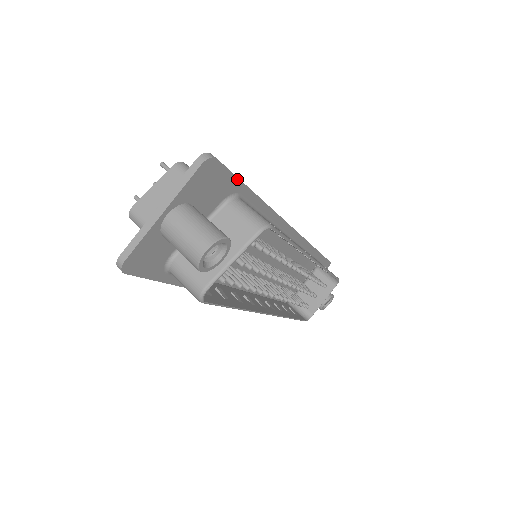
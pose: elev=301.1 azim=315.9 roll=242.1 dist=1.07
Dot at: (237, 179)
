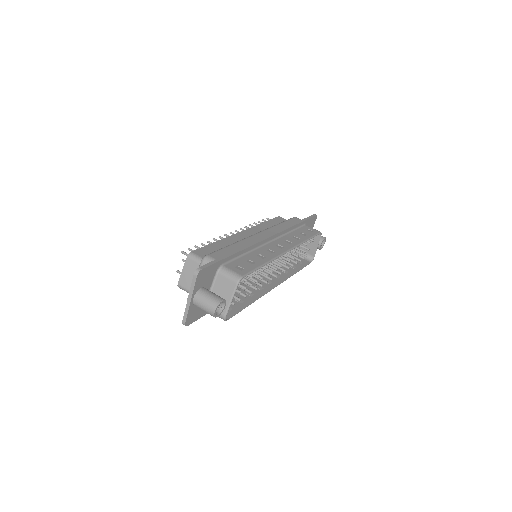
Dot at: (217, 262)
